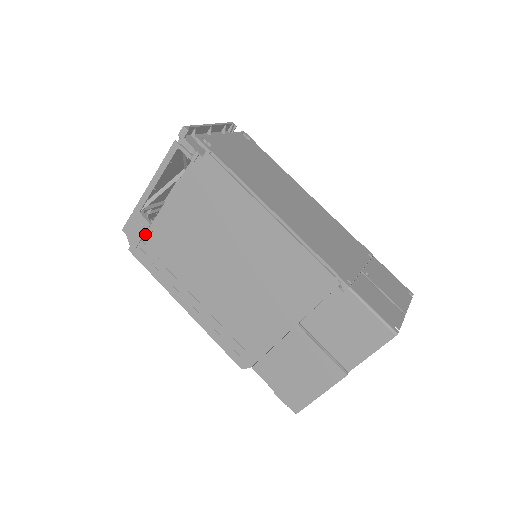
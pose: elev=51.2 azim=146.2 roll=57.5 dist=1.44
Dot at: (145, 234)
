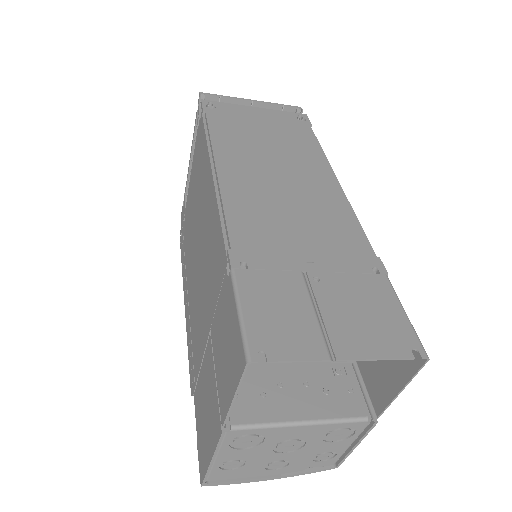
Dot at: (184, 220)
